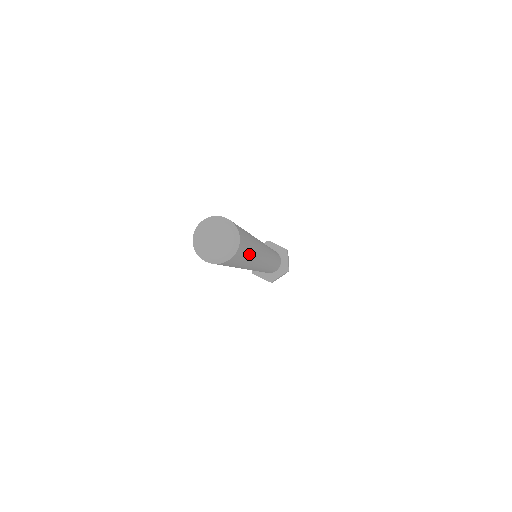
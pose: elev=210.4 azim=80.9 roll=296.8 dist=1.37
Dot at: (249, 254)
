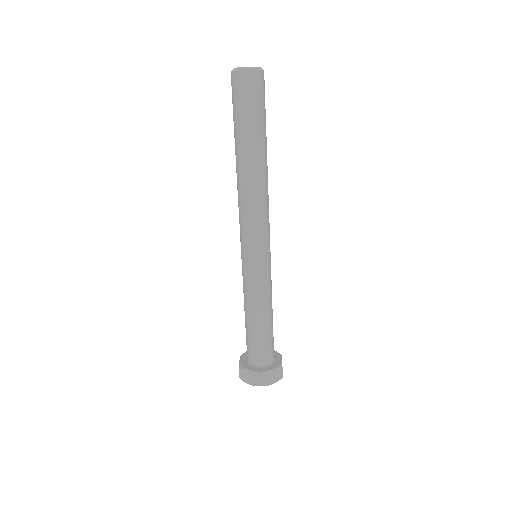
Dot at: (264, 126)
